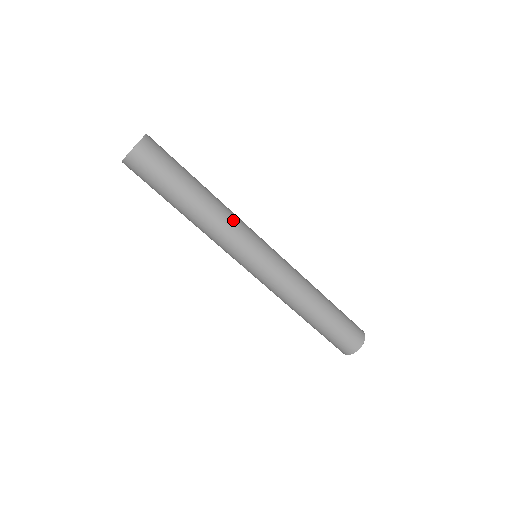
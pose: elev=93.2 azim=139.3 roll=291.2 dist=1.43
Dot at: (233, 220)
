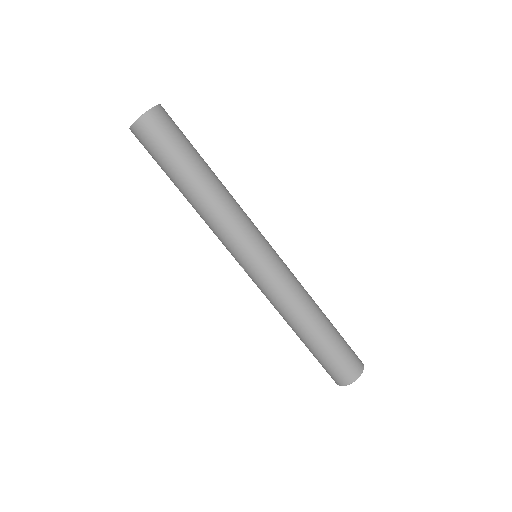
Dot at: (237, 210)
